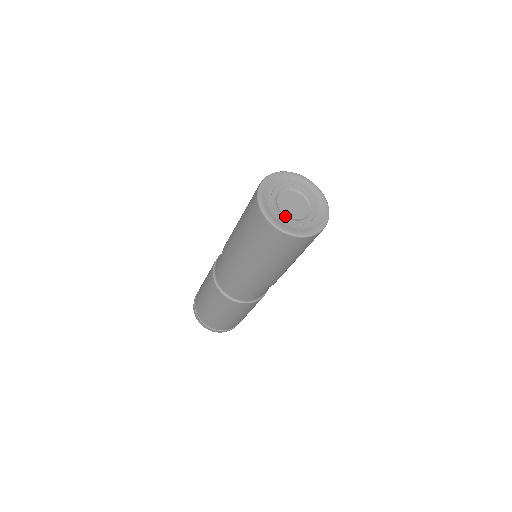
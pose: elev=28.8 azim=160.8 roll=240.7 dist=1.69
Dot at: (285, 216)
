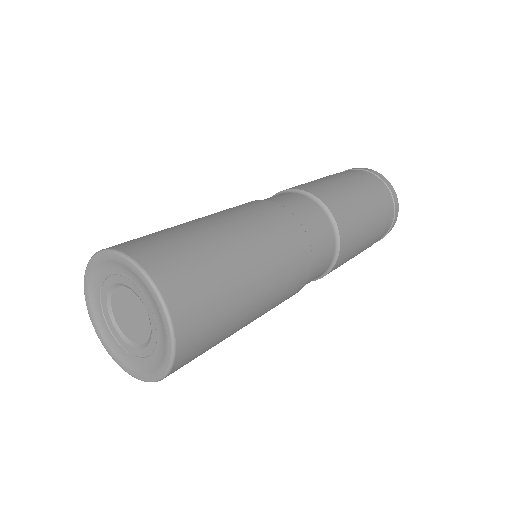
Dot at: (137, 348)
